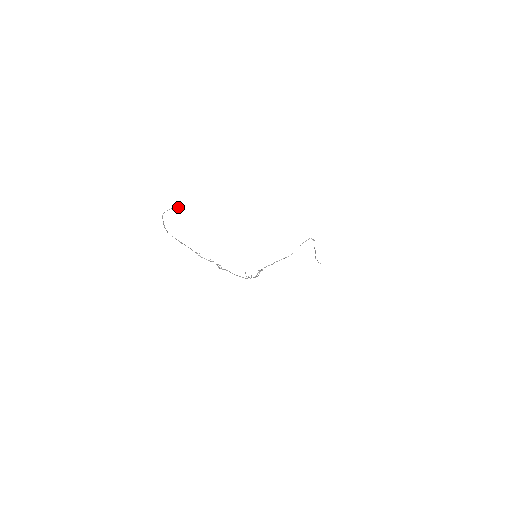
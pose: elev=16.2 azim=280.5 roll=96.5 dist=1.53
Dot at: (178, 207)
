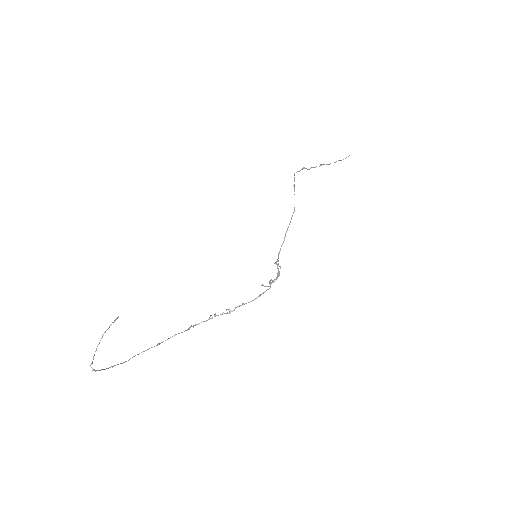
Dot at: occluded
